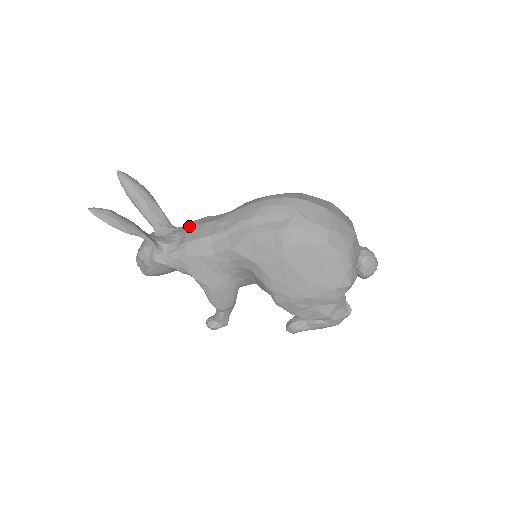
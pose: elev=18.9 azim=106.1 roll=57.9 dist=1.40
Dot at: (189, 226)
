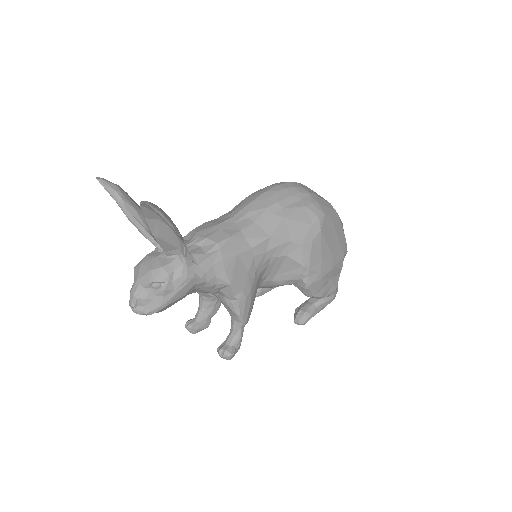
Dot at: (199, 232)
